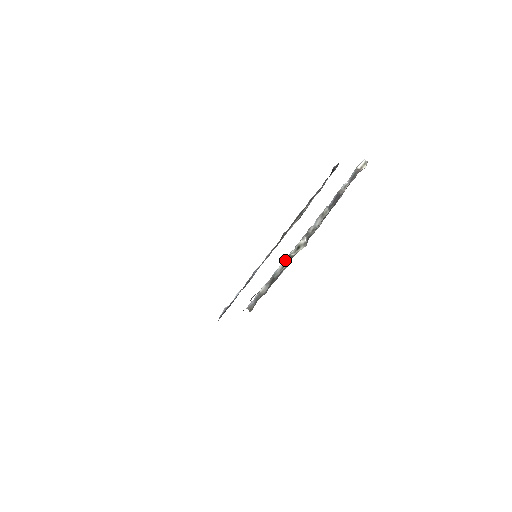
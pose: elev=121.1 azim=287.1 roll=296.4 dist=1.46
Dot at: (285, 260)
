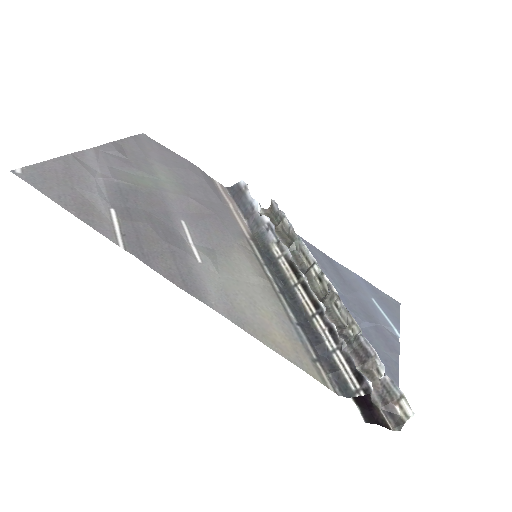
Dot at: (309, 257)
